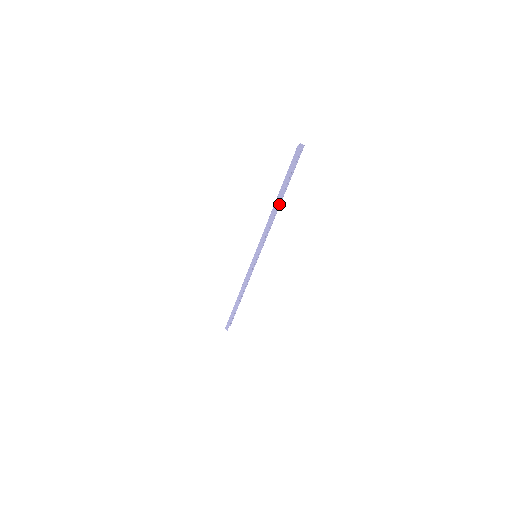
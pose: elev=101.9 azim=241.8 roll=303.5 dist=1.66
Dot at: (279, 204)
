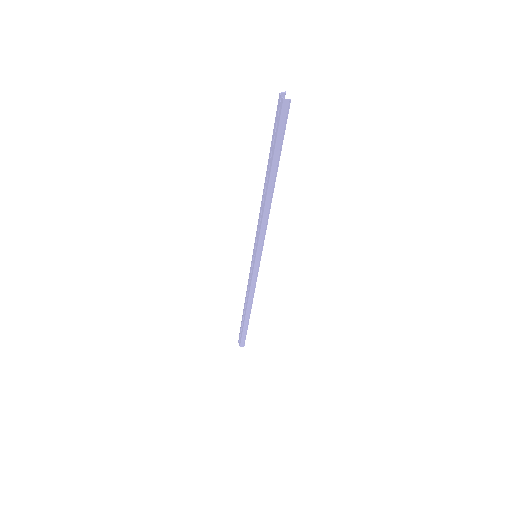
Dot at: occluded
